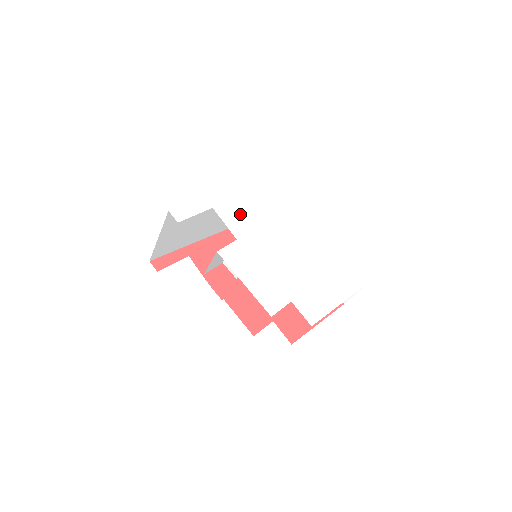
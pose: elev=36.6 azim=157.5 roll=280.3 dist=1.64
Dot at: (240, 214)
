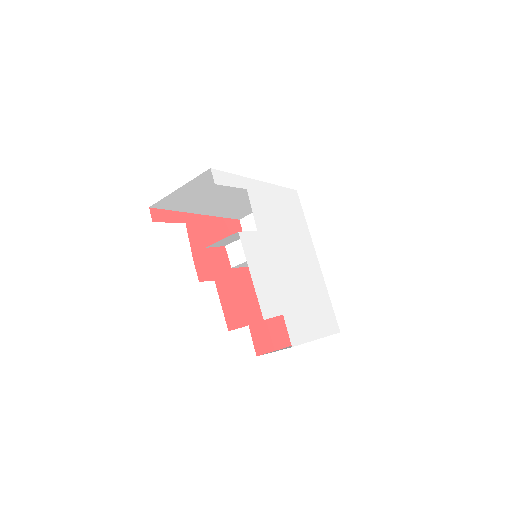
Dot at: (266, 209)
